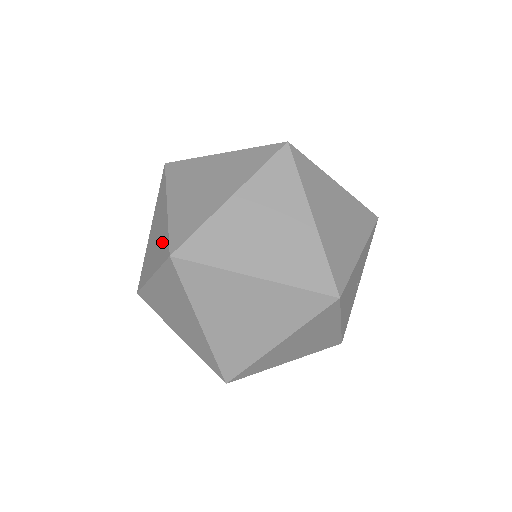
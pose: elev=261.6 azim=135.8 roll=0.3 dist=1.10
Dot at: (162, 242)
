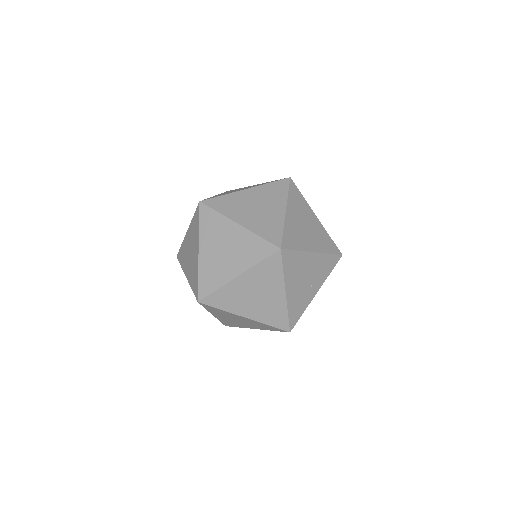
Dot at: occluded
